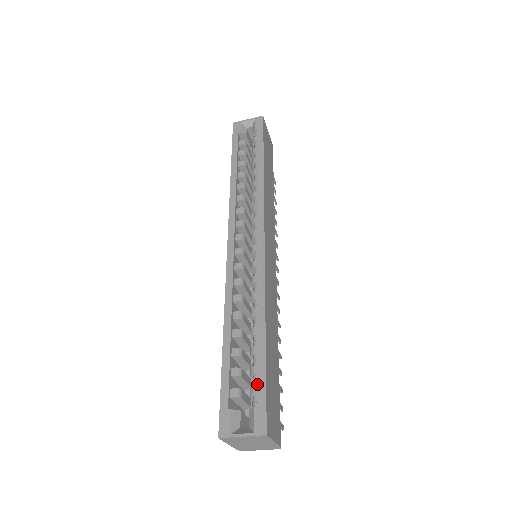
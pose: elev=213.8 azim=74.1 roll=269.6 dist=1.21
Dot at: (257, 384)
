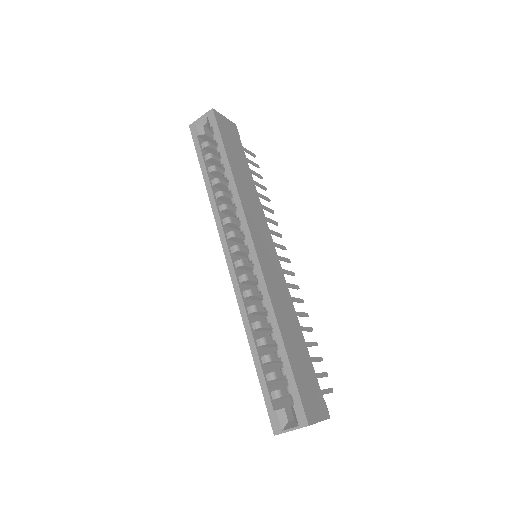
Dot at: (289, 385)
